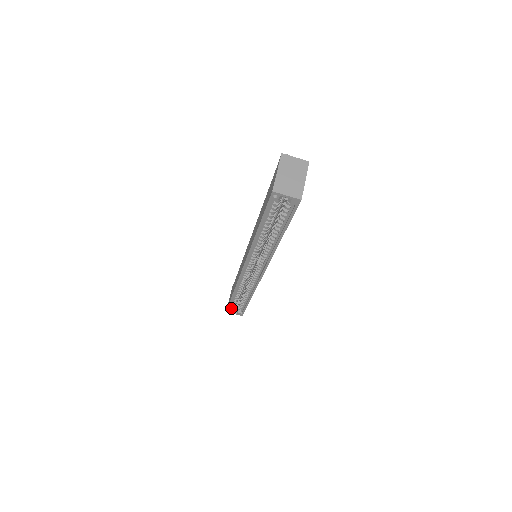
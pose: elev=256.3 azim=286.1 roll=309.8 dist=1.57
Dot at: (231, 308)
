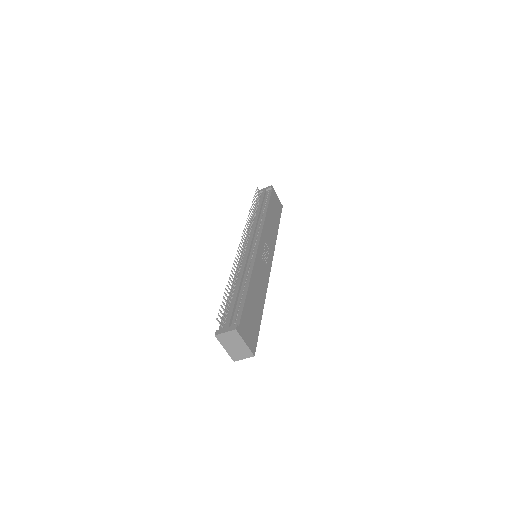
Dot at: occluded
